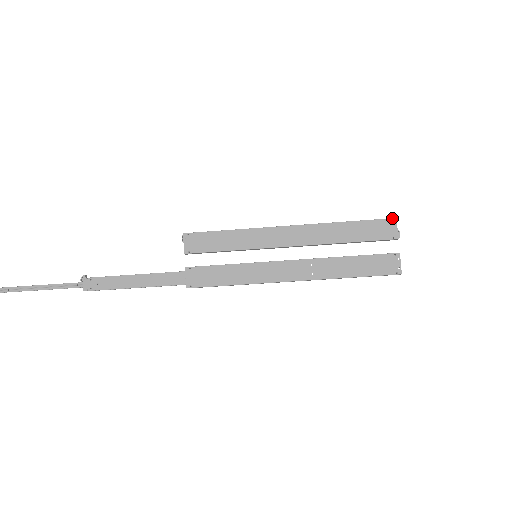
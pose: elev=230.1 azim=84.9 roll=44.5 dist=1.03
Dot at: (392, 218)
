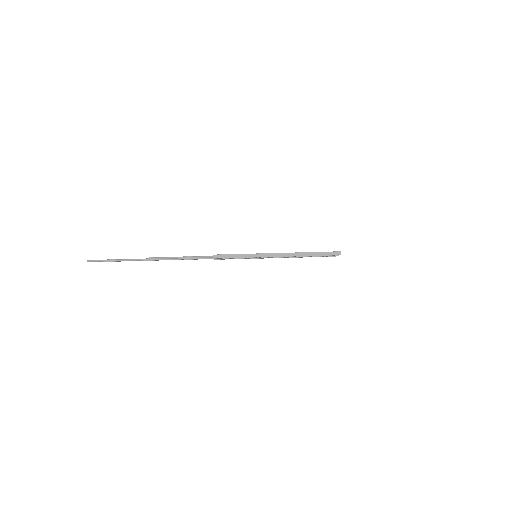
Dot at: occluded
